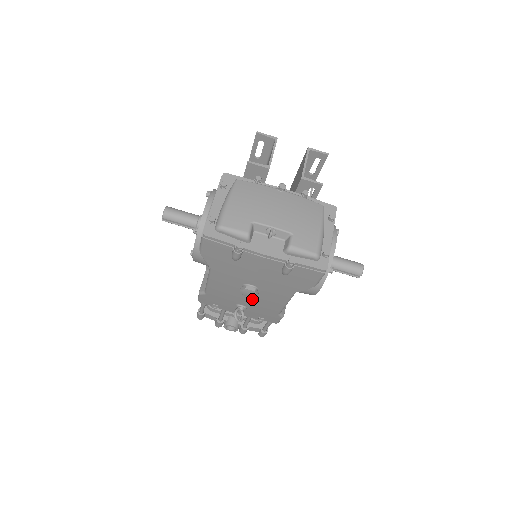
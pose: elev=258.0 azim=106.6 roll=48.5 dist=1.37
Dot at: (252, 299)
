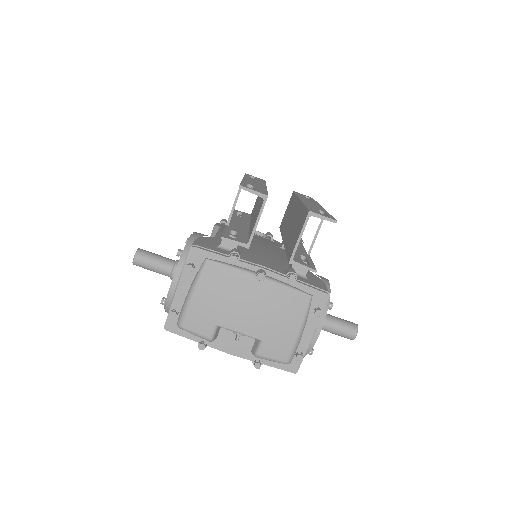
Dot at: occluded
